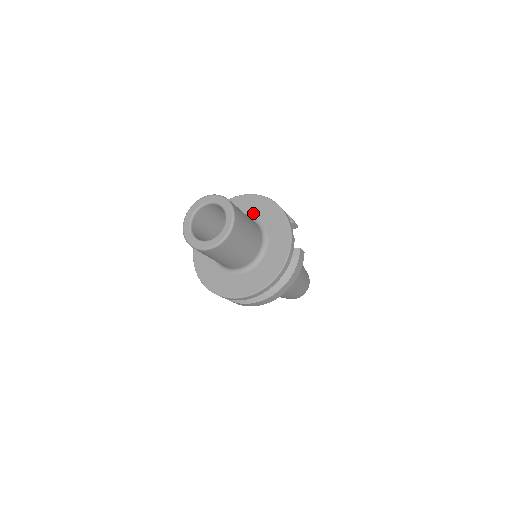
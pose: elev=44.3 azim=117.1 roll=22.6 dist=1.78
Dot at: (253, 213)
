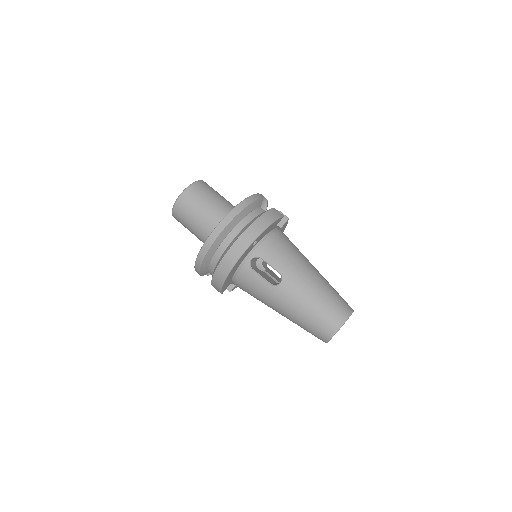
Dot at: occluded
